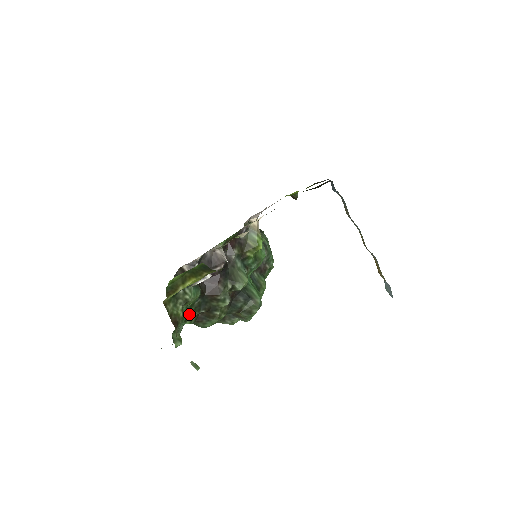
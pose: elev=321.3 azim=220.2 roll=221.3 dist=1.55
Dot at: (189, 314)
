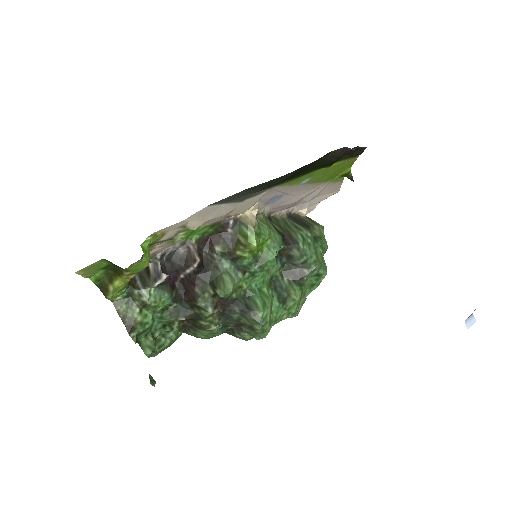
Dot at: (164, 320)
